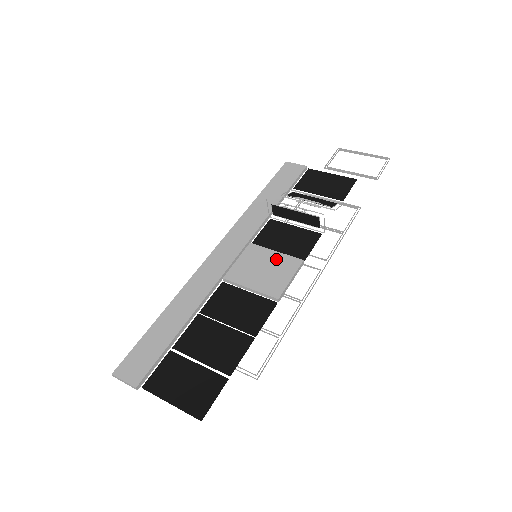
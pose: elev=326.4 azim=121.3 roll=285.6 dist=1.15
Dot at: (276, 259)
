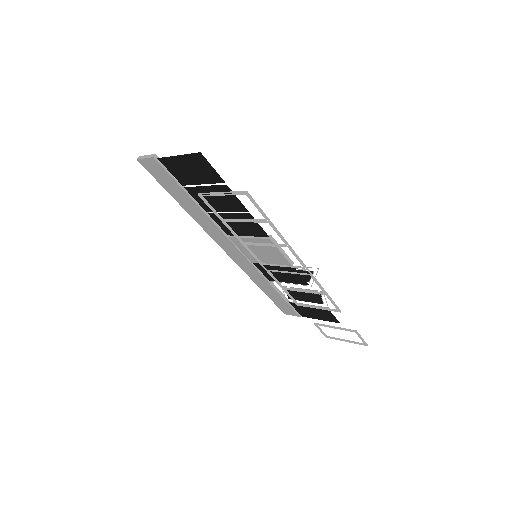
Dot at: occluded
